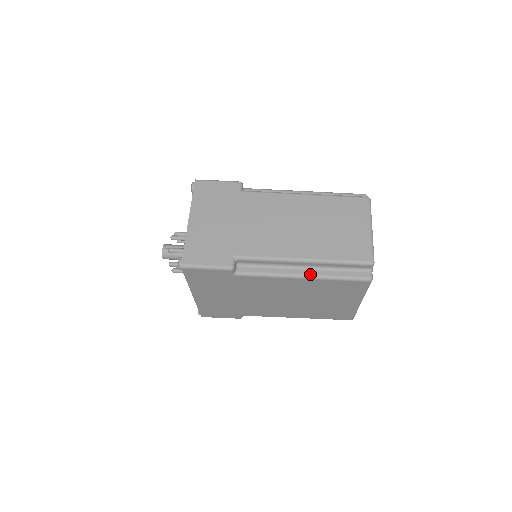
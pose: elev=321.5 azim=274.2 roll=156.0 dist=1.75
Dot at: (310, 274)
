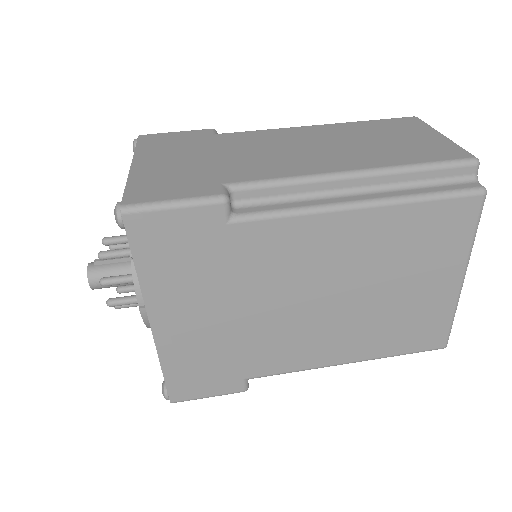
Dot at: (374, 197)
